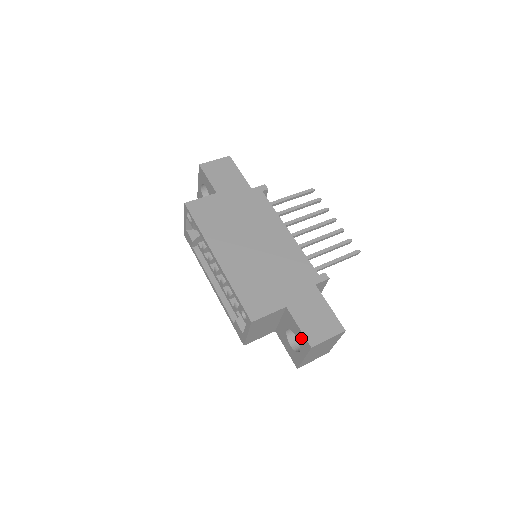
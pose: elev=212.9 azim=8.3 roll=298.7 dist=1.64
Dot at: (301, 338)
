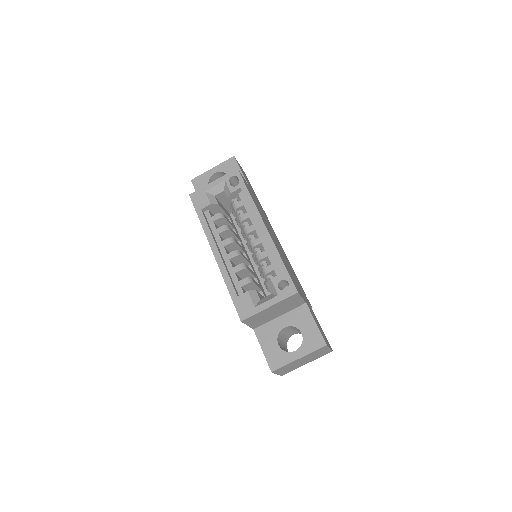
Dot at: (312, 335)
